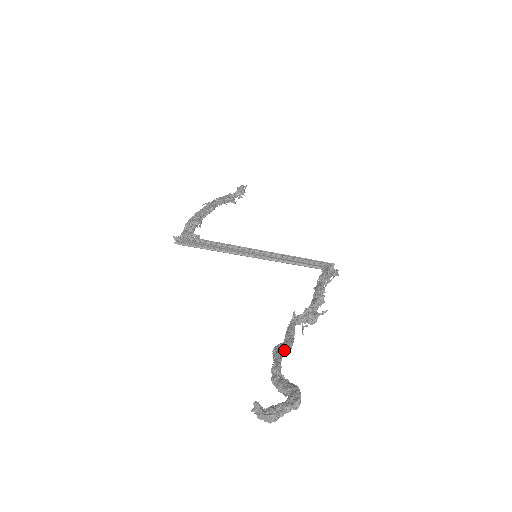
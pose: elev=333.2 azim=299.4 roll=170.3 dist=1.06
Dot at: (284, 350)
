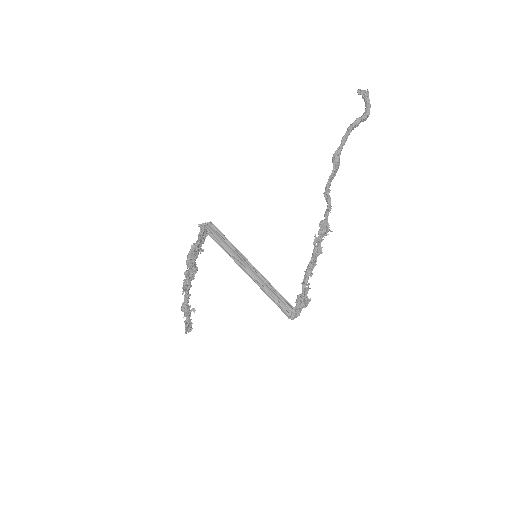
Dot at: (338, 158)
